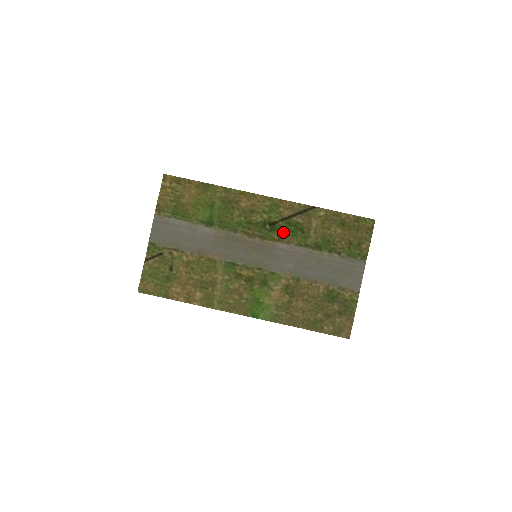
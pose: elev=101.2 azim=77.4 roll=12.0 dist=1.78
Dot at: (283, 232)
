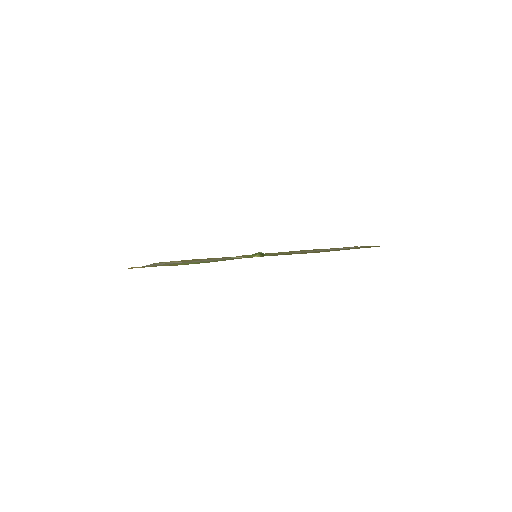
Dot at: occluded
